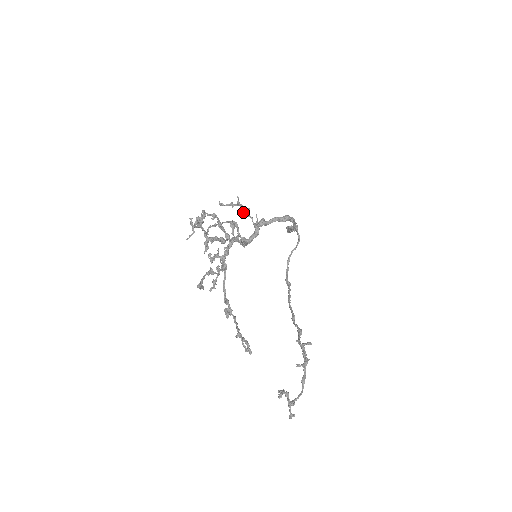
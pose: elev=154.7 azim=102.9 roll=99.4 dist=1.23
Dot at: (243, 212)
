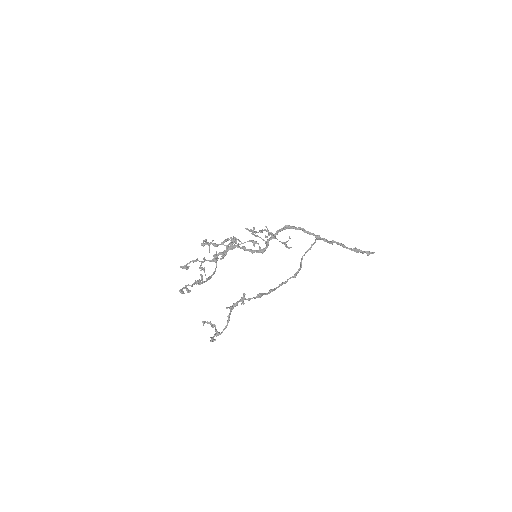
Dot at: (249, 230)
